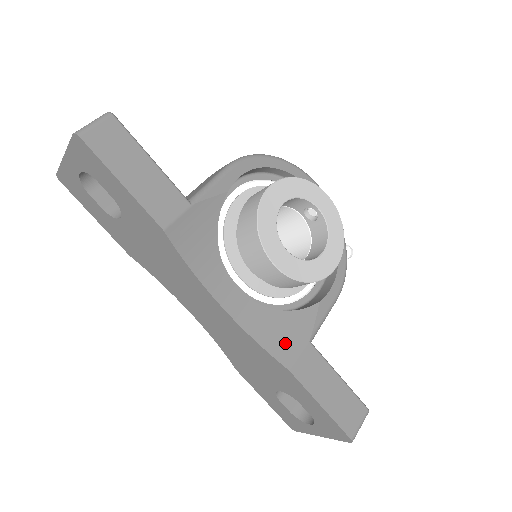
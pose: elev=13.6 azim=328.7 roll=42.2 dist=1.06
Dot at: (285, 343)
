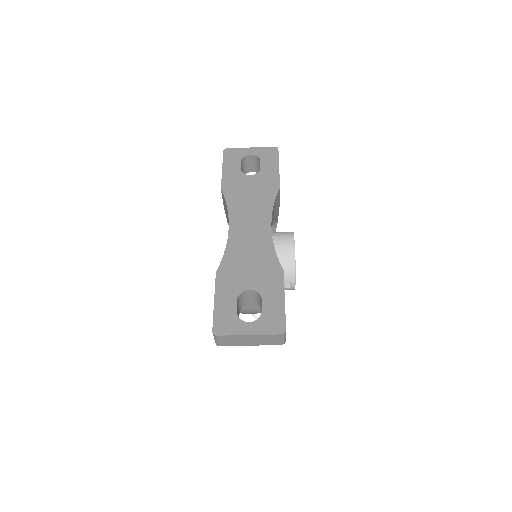
Dot at: occluded
